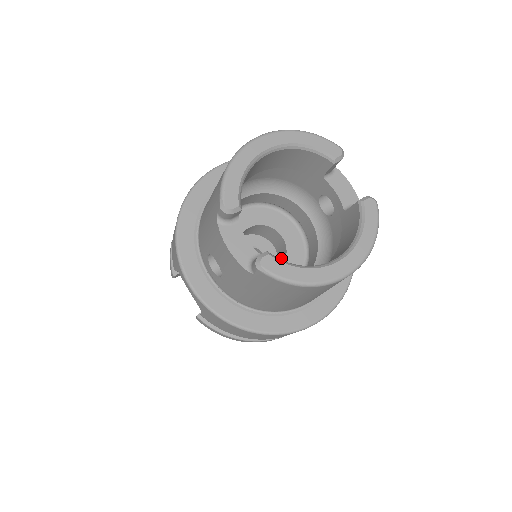
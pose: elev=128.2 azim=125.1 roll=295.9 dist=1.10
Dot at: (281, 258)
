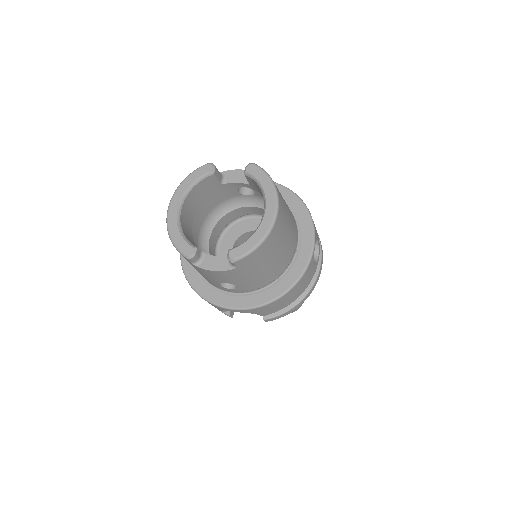
Dot at: occluded
